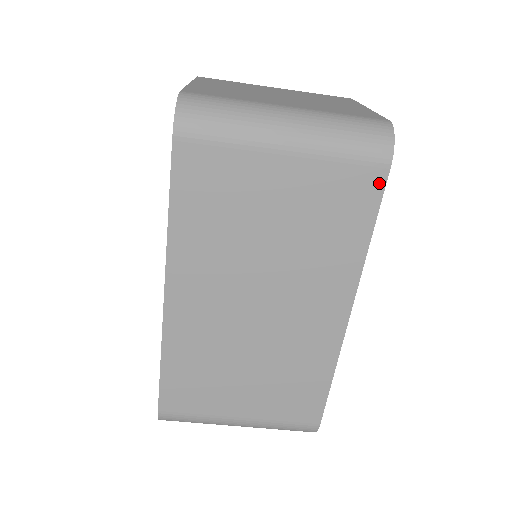
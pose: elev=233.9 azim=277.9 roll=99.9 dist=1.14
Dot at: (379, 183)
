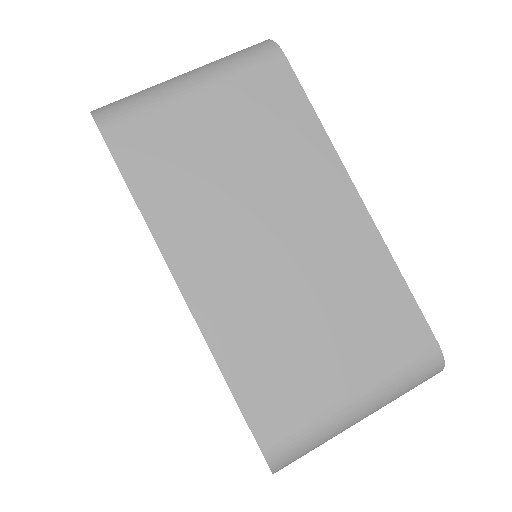
Dot at: (286, 71)
